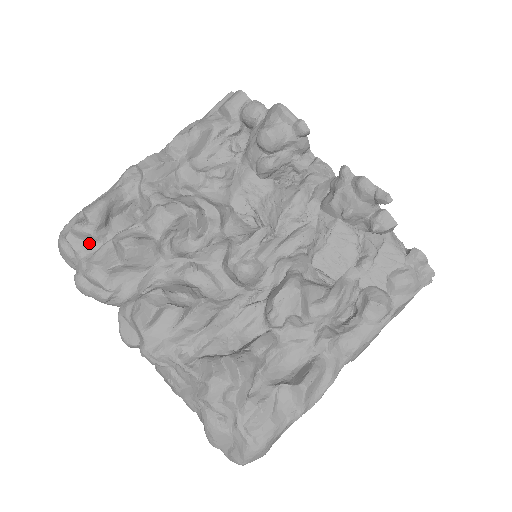
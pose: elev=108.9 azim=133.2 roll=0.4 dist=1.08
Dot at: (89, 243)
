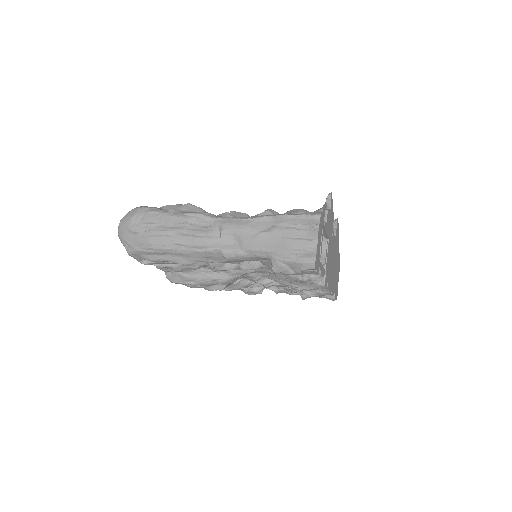
Dot at: occluded
